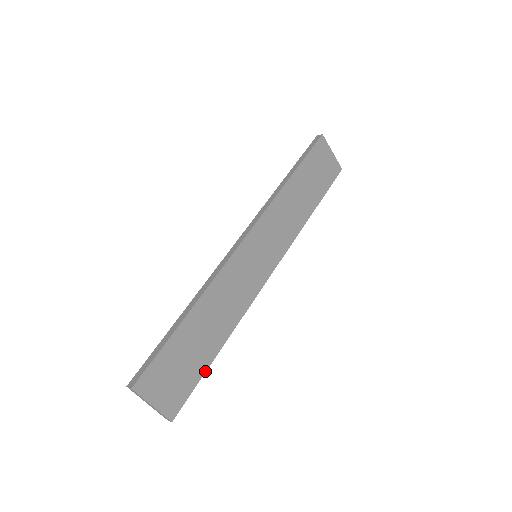
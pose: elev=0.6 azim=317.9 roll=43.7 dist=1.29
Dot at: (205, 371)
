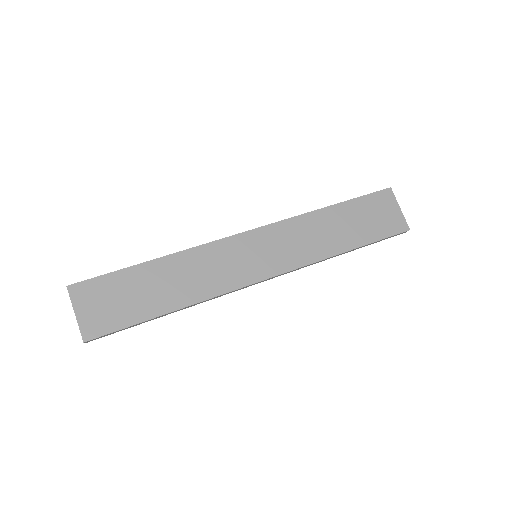
Dot at: (142, 321)
